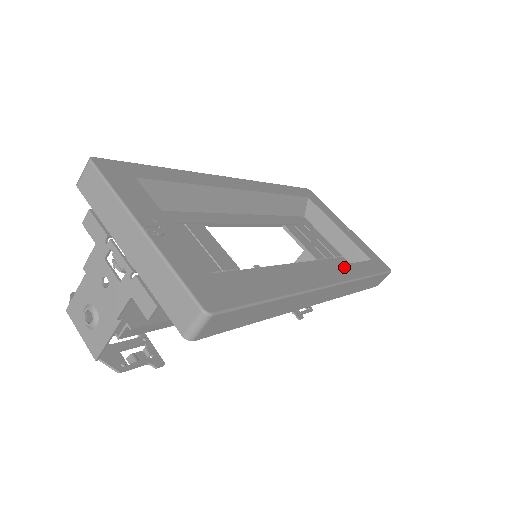
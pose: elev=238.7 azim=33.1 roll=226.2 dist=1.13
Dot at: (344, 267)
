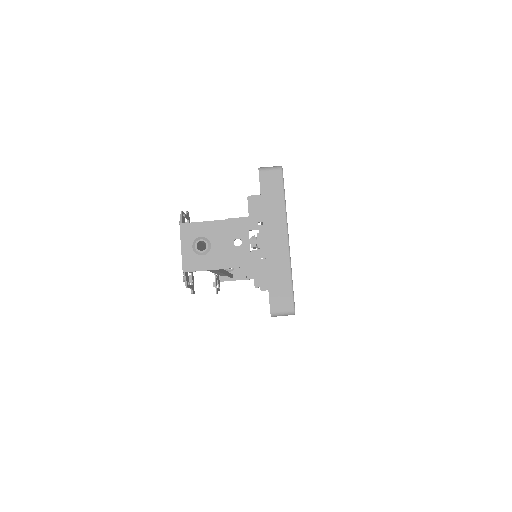
Dot at: occluded
